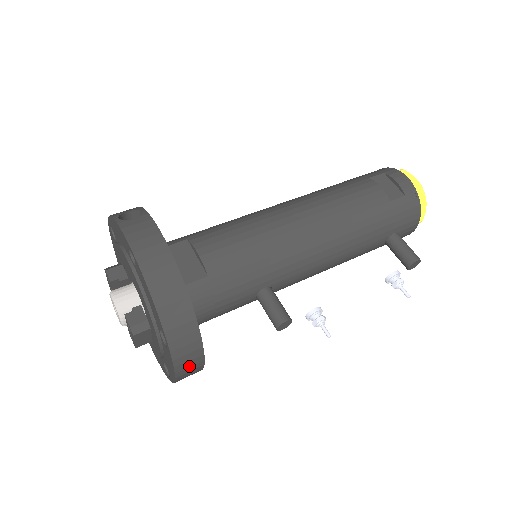
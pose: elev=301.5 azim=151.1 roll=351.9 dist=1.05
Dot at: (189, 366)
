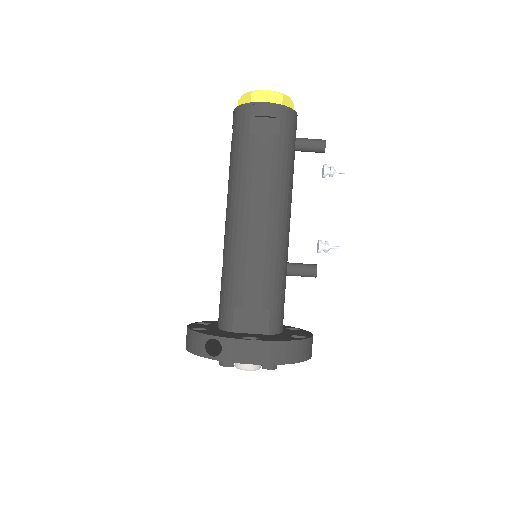
Dot at: occluded
